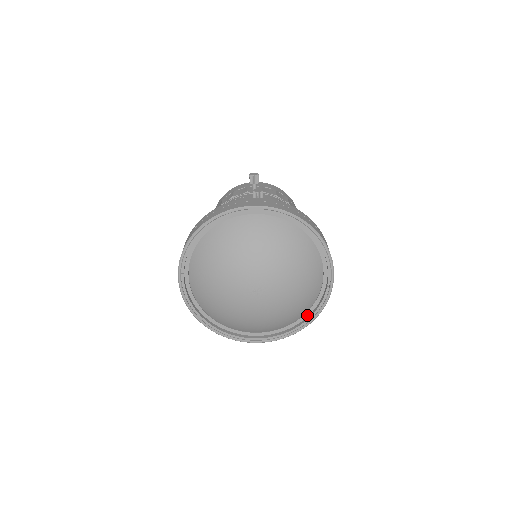
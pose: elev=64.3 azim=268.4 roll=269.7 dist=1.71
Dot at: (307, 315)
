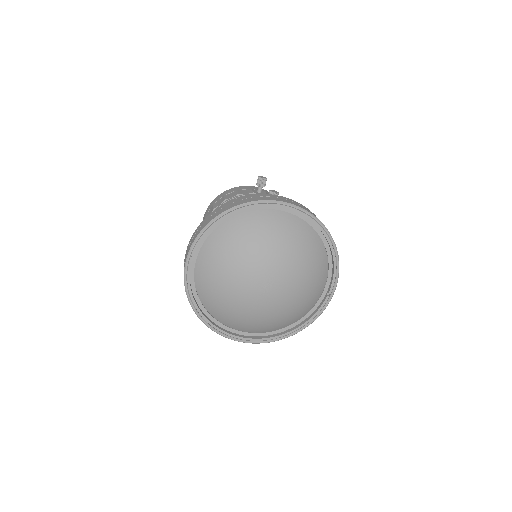
Dot at: (300, 322)
